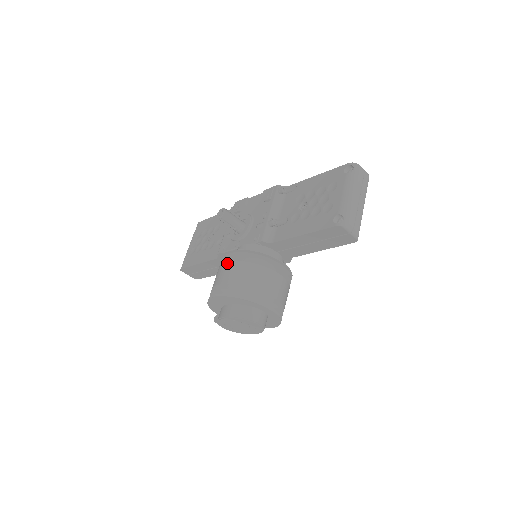
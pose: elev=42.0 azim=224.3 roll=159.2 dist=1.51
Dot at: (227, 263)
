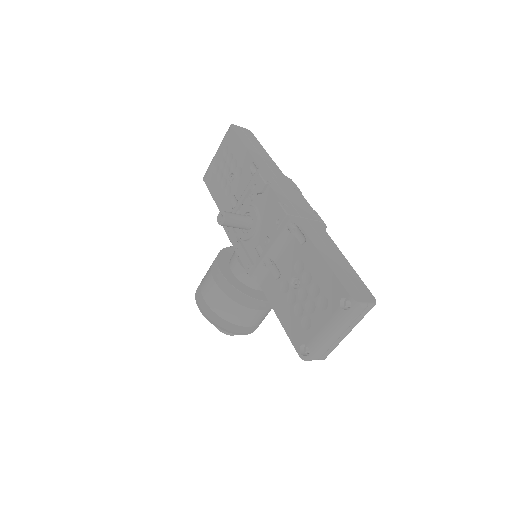
Dot at: (213, 281)
